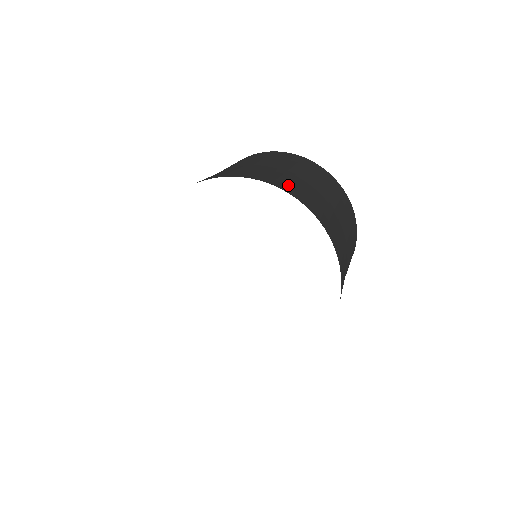
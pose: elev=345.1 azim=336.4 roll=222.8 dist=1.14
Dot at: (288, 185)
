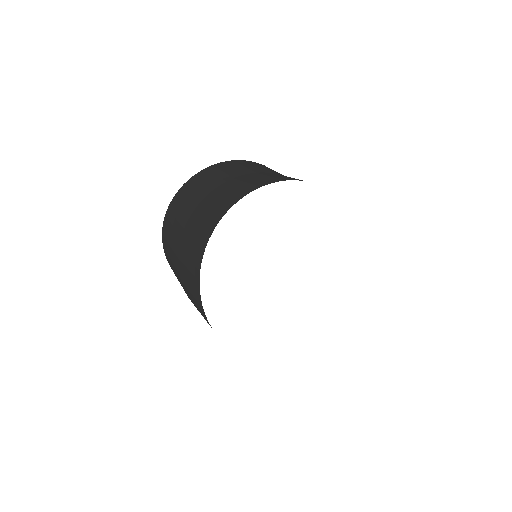
Dot at: (269, 178)
